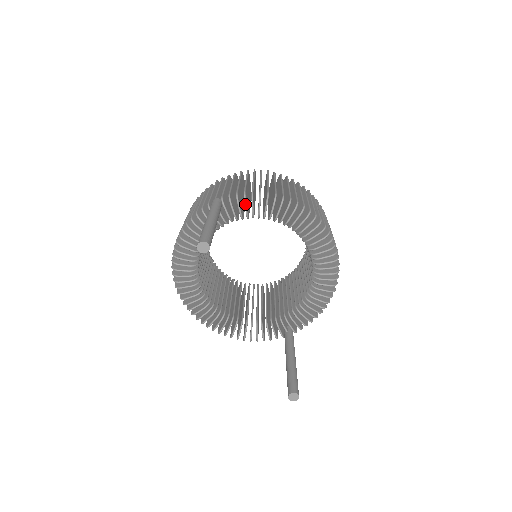
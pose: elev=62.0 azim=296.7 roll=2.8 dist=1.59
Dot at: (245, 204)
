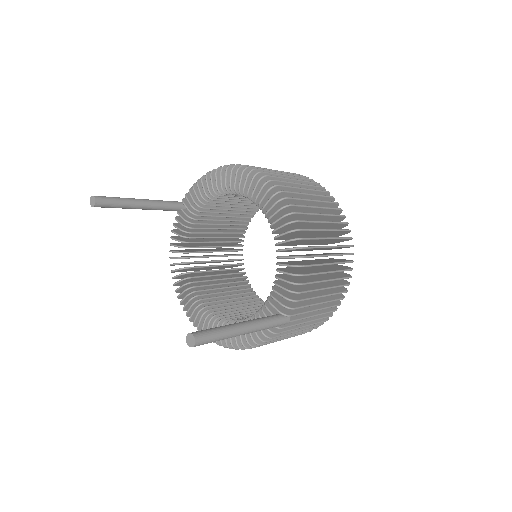
Dot at: occluded
